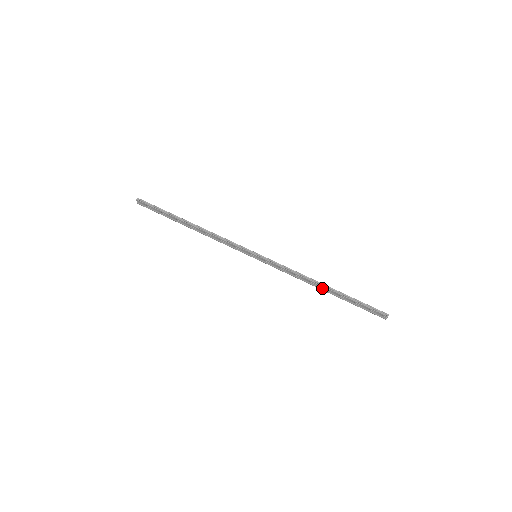
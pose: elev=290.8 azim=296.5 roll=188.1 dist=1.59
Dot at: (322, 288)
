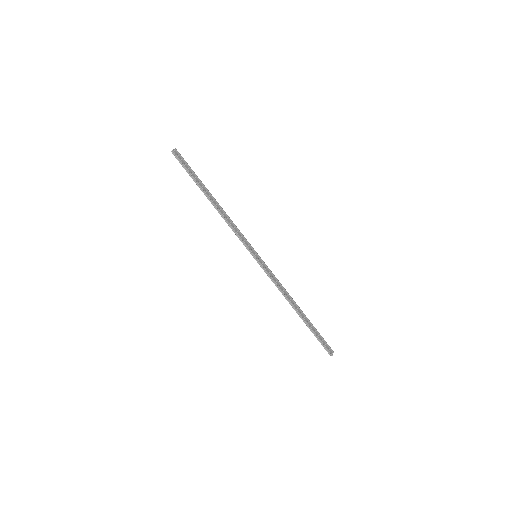
Dot at: (296, 308)
